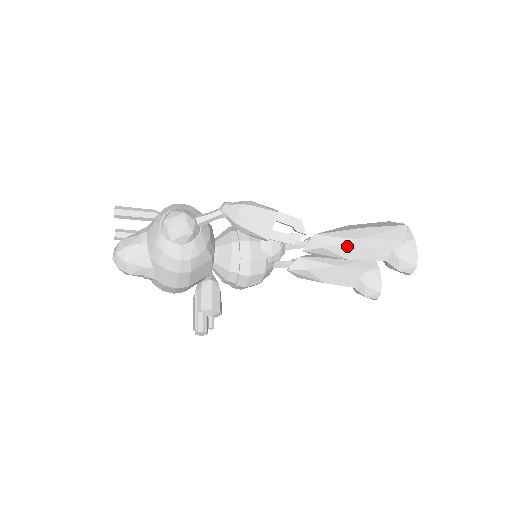
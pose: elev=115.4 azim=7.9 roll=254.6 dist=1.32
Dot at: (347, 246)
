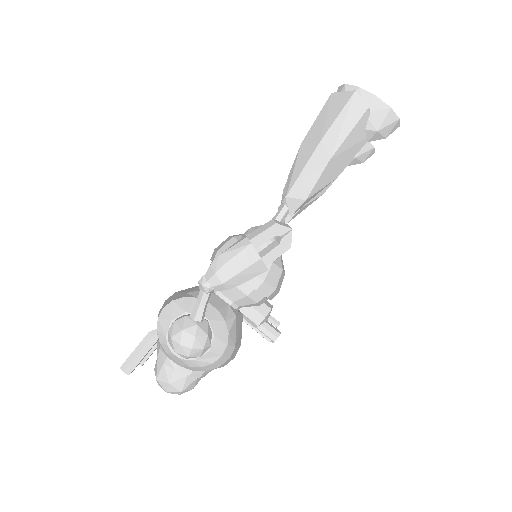
Dot at: (324, 175)
